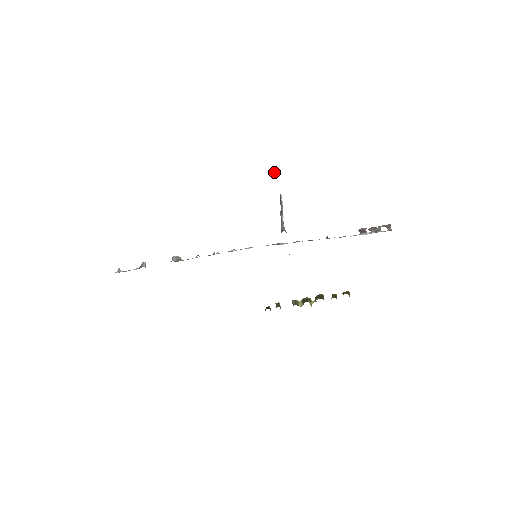
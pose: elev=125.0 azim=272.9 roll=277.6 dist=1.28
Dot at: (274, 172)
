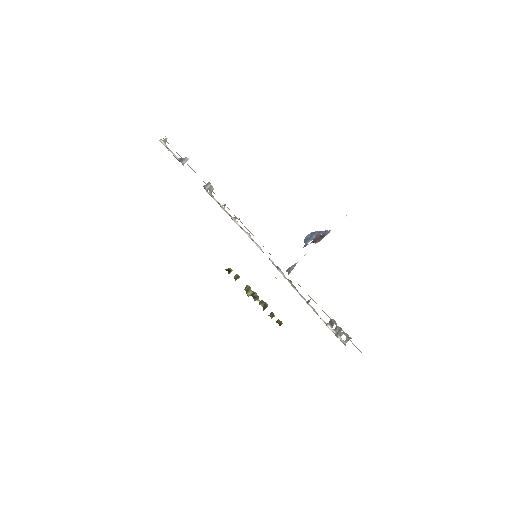
Dot at: occluded
